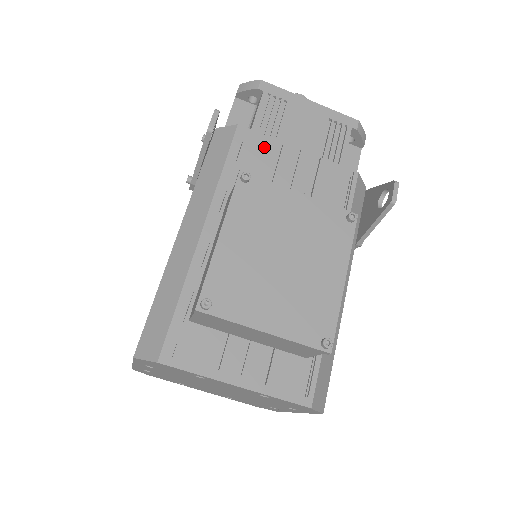
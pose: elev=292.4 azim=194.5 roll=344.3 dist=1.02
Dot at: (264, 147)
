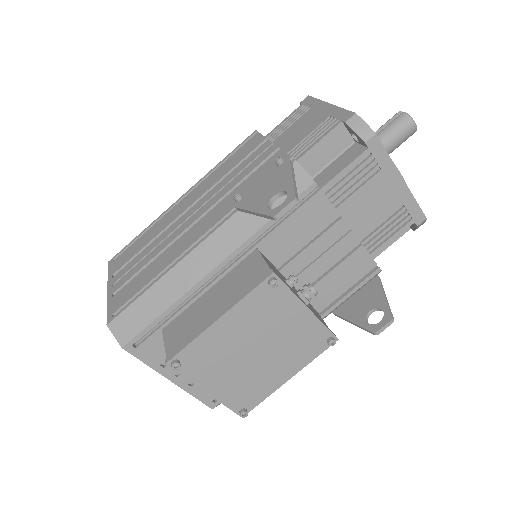
Dot at: (322, 215)
